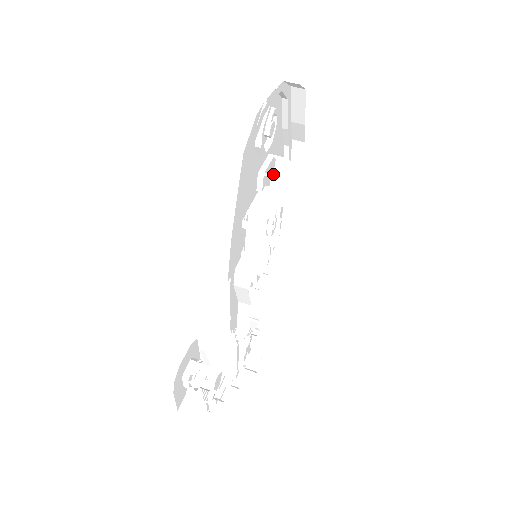
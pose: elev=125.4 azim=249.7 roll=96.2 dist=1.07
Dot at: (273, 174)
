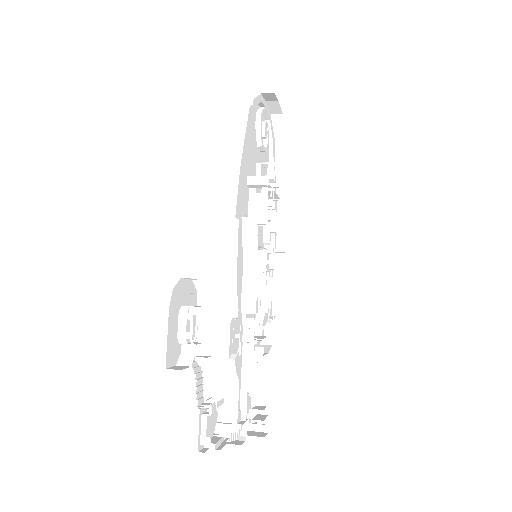
Dot at: (269, 162)
